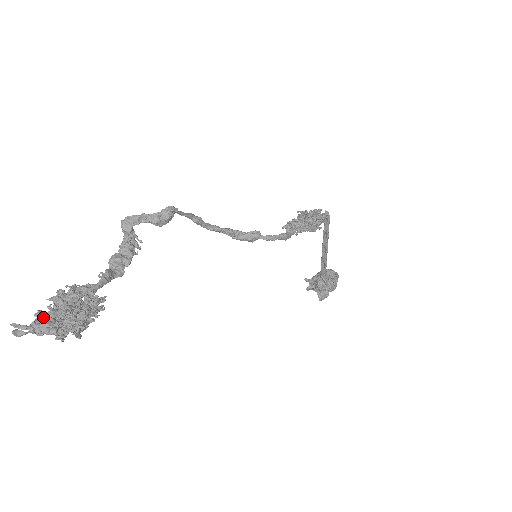
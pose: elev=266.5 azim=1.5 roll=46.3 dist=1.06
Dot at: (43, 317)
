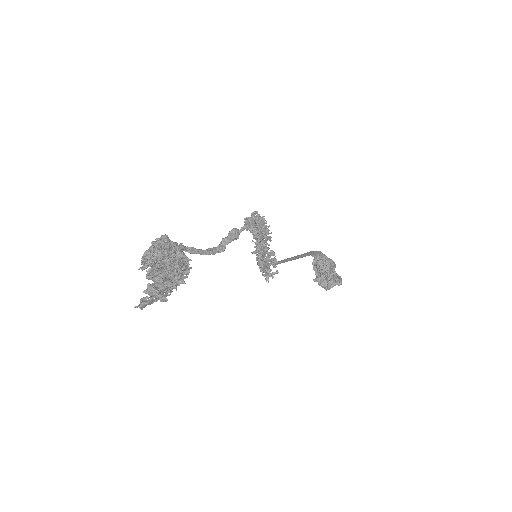
Dot at: occluded
